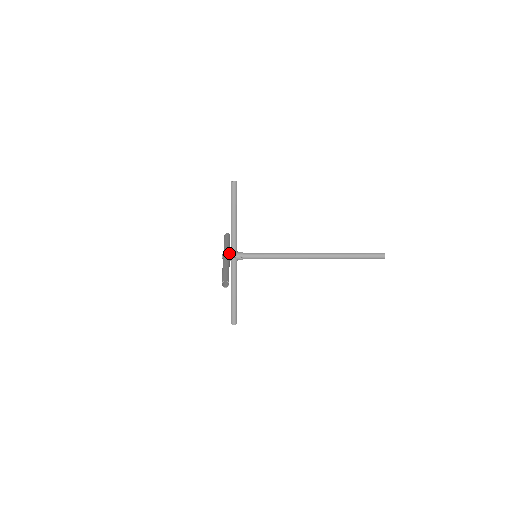
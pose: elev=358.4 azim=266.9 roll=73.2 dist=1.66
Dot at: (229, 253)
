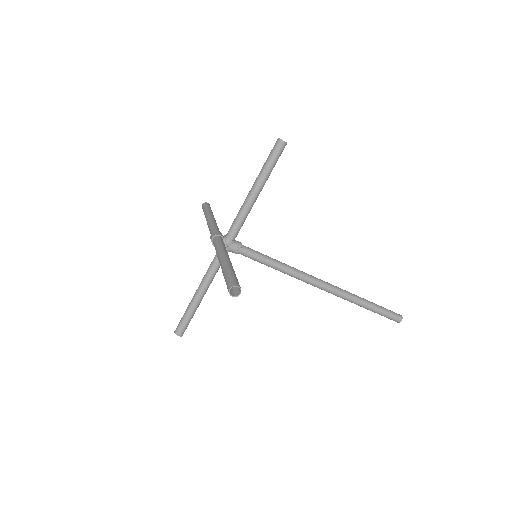
Dot at: (223, 236)
